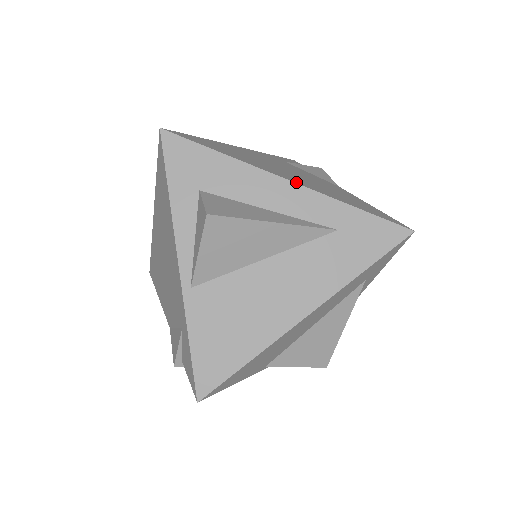
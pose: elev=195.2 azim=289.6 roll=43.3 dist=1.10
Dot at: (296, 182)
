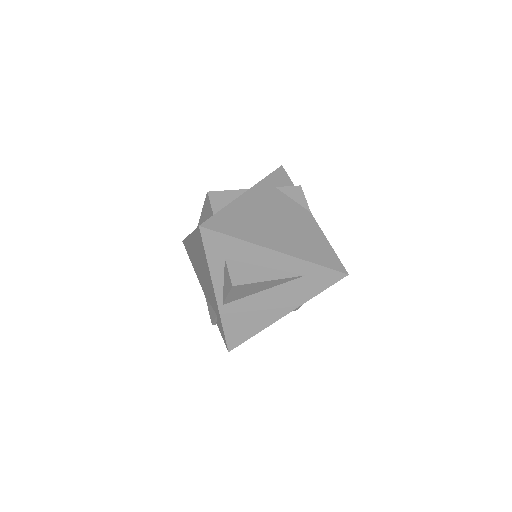
Dot at: (282, 251)
